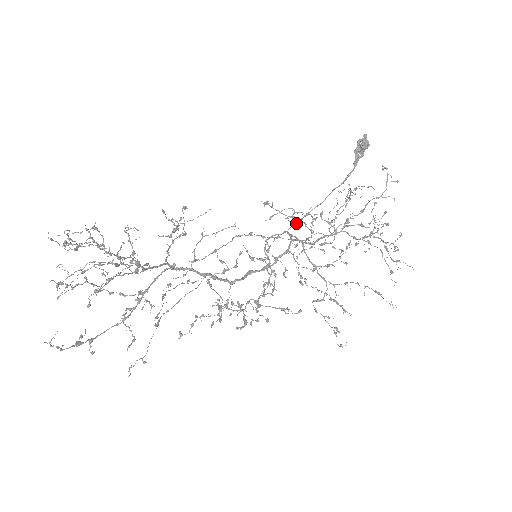
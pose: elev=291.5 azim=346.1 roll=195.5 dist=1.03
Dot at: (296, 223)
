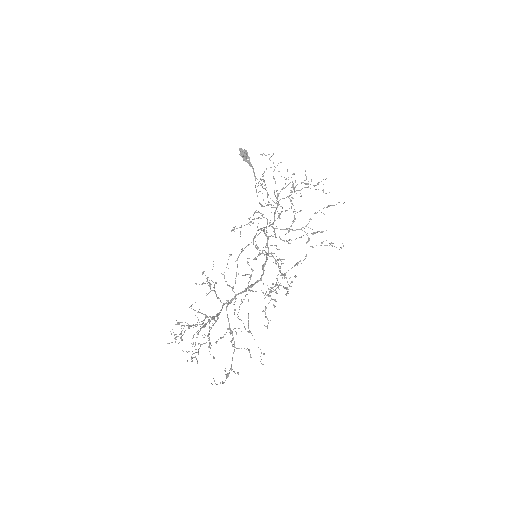
Dot at: occluded
